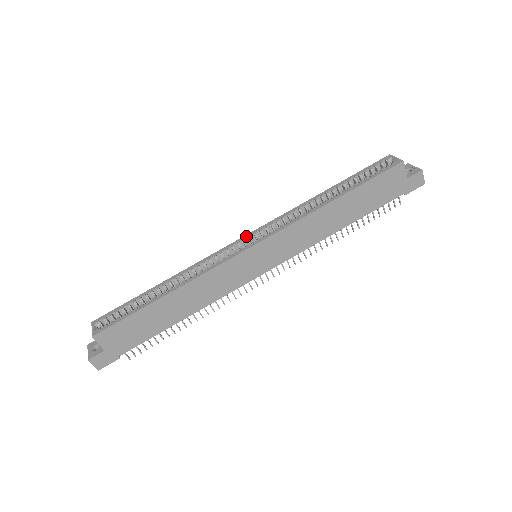
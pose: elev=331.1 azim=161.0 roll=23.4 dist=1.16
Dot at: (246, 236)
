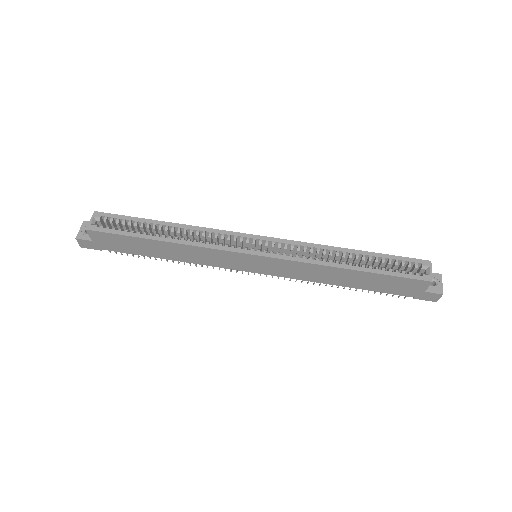
Dot at: (259, 237)
